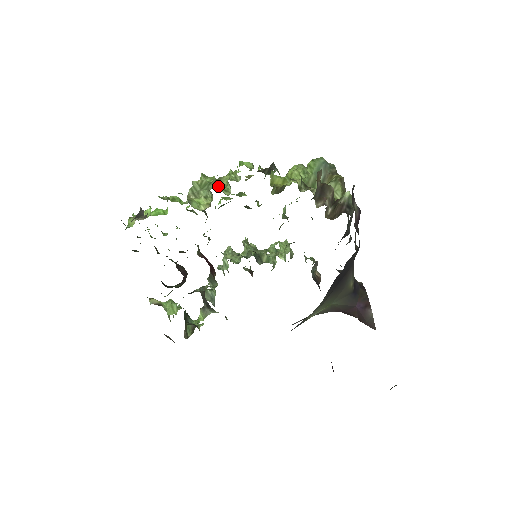
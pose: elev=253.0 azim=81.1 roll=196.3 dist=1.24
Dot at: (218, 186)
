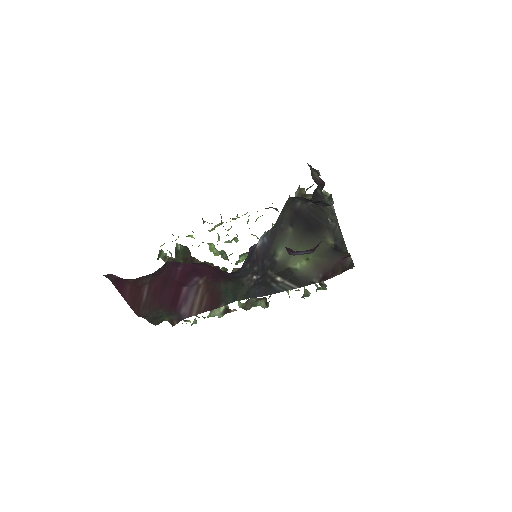
Dot at: occluded
